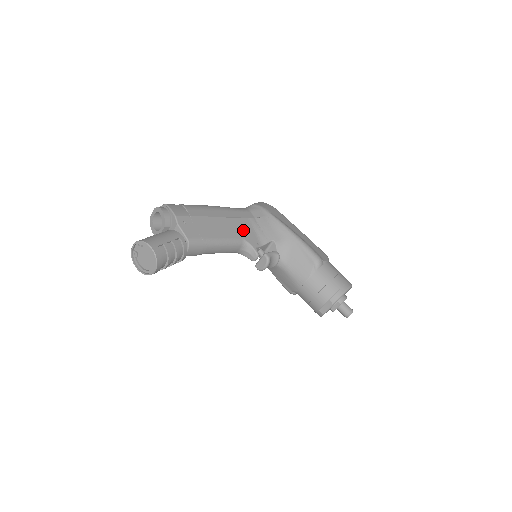
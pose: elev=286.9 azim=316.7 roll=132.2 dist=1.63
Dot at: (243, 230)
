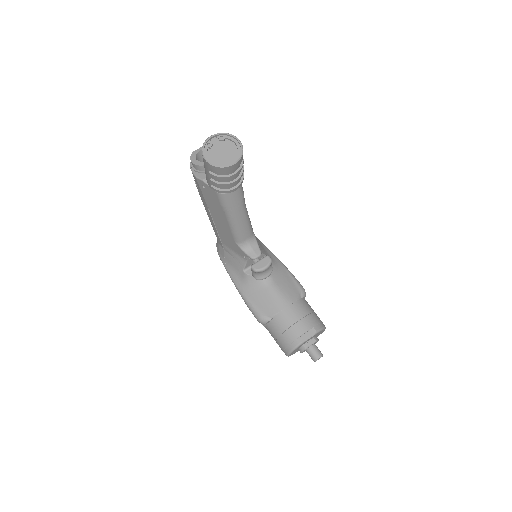
Dot at: occluded
